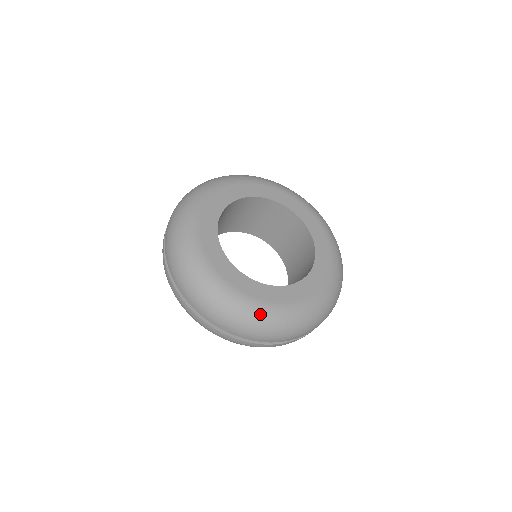
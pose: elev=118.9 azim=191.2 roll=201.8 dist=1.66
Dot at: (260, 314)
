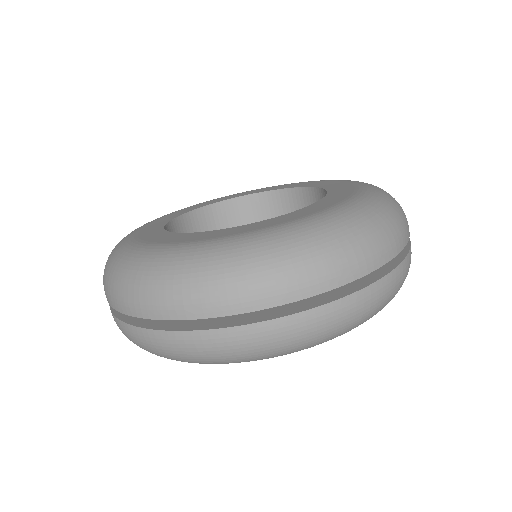
Dot at: (124, 254)
